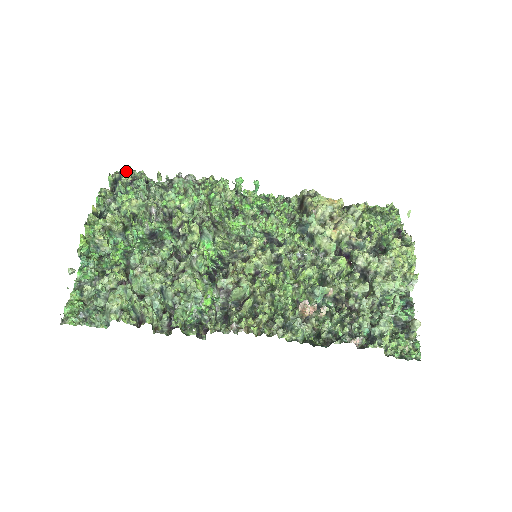
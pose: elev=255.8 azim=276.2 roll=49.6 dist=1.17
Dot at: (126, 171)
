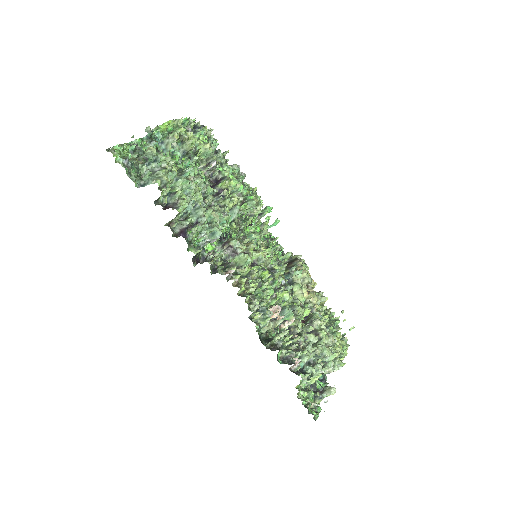
Dot at: (208, 129)
